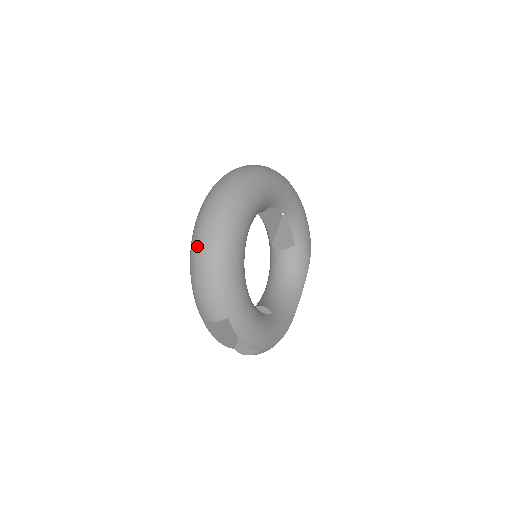
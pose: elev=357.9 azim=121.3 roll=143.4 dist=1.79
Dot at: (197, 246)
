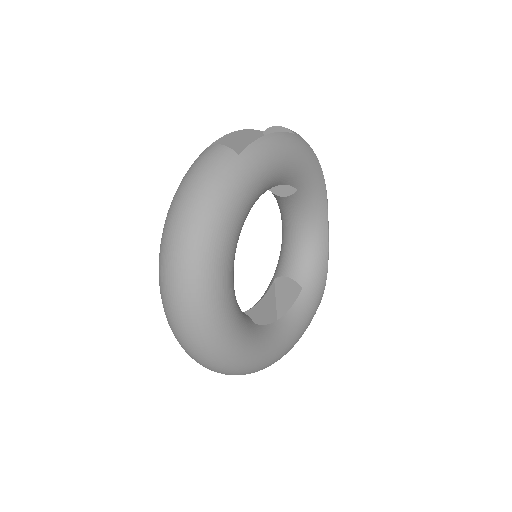
Dot at: occluded
